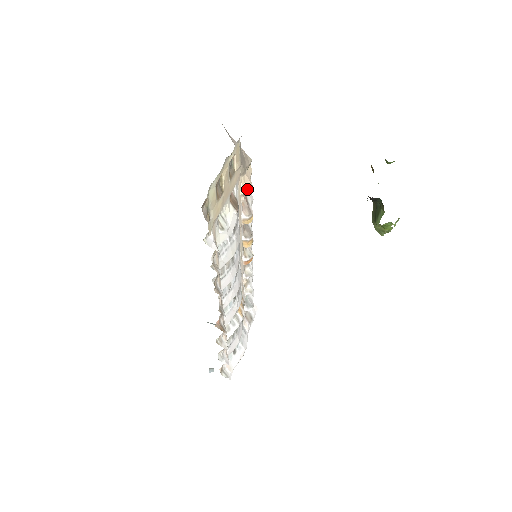
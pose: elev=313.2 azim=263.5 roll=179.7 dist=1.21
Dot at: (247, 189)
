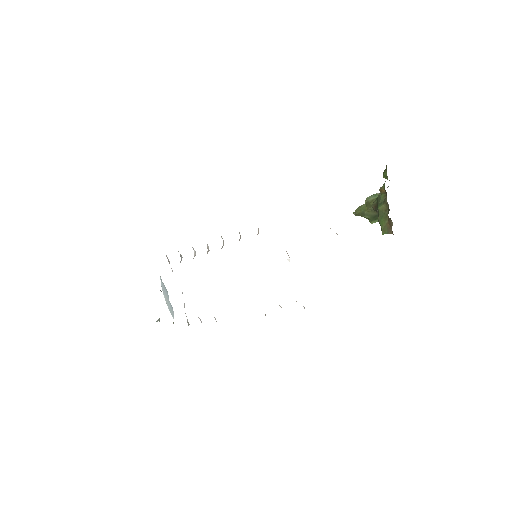
Dot at: occluded
